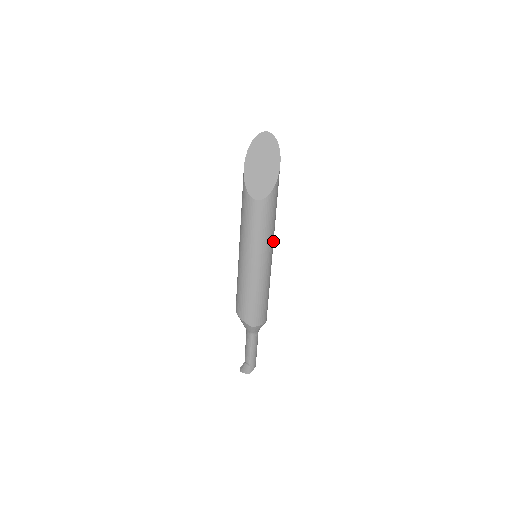
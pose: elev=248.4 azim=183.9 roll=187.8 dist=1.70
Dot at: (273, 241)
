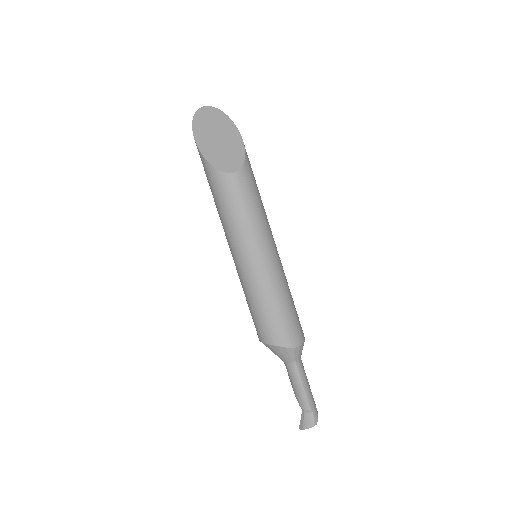
Dot at: occluded
